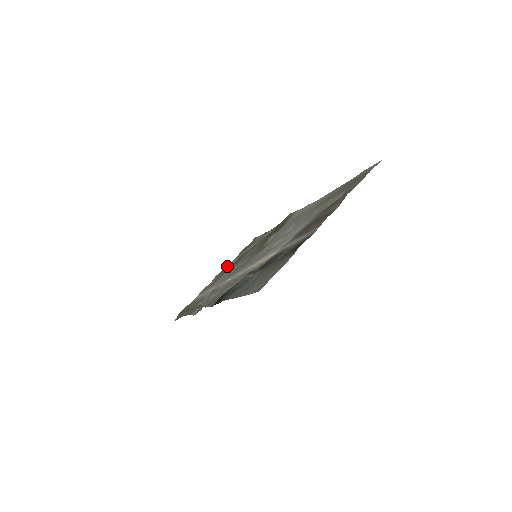
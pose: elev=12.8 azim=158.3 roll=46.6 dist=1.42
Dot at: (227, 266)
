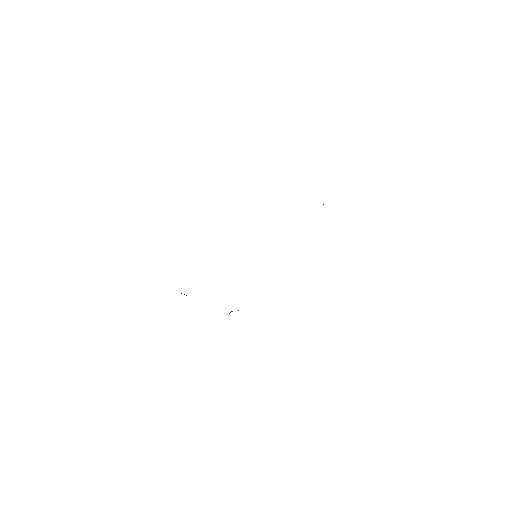
Dot at: occluded
